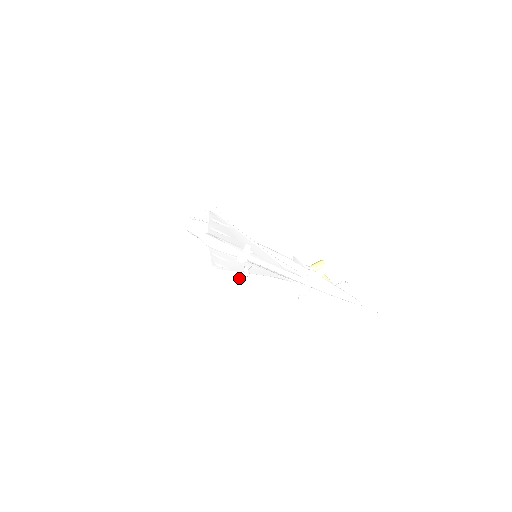
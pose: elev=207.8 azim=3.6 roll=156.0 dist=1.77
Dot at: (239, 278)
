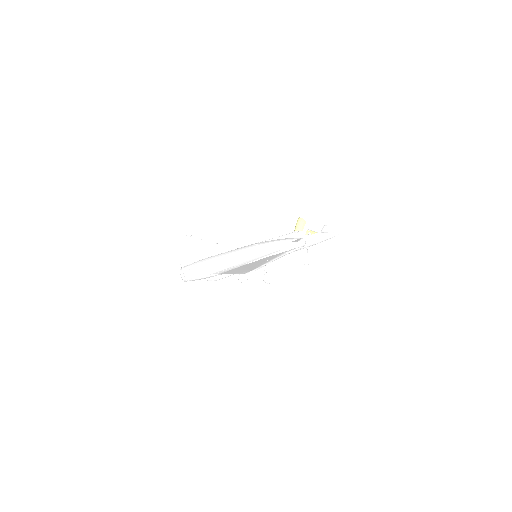
Dot at: (242, 278)
